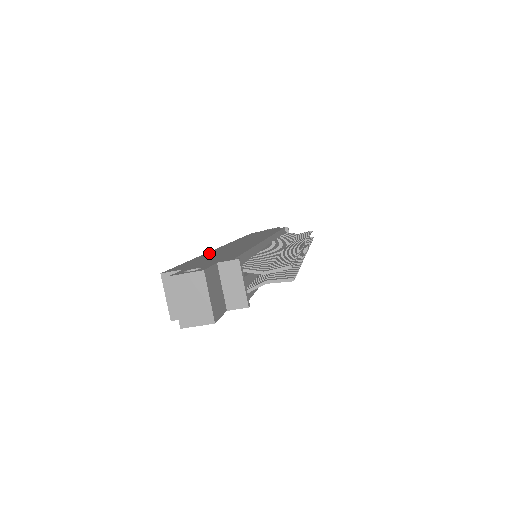
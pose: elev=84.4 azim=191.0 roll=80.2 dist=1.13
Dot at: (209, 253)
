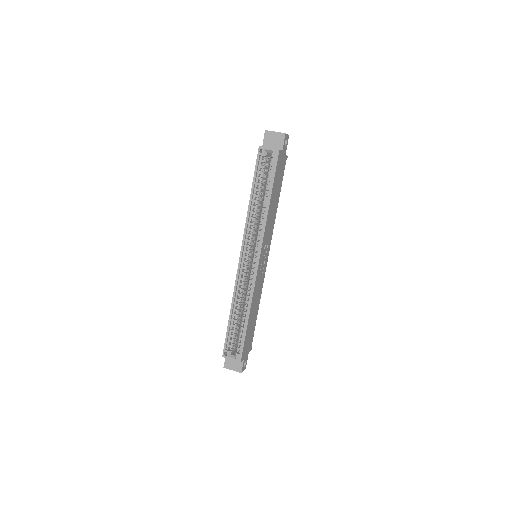
Dot at: (249, 210)
